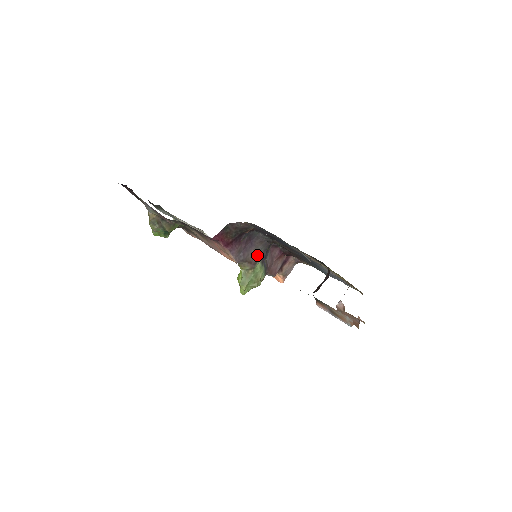
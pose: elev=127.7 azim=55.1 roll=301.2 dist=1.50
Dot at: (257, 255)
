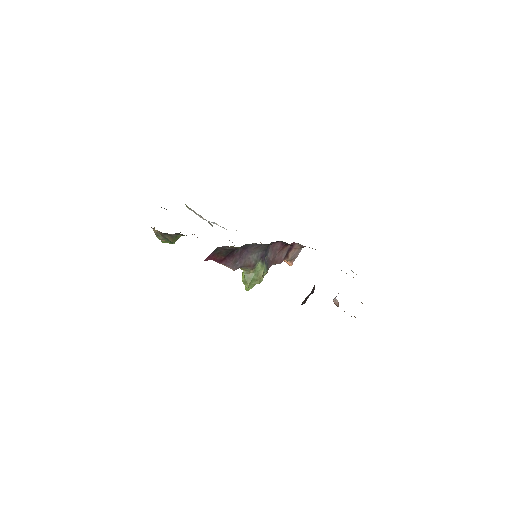
Dot at: (255, 258)
